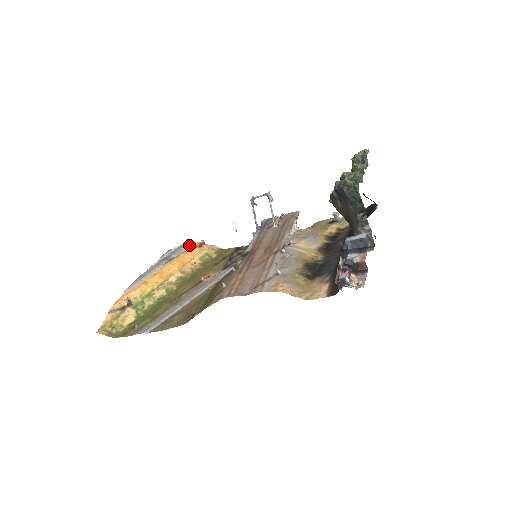
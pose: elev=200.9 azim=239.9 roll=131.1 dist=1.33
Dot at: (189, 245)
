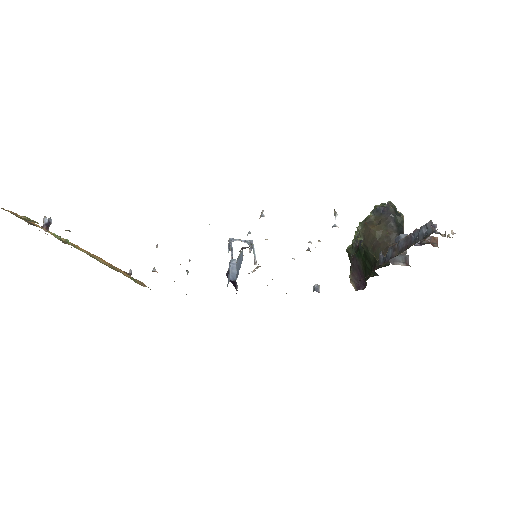
Dot at: occluded
